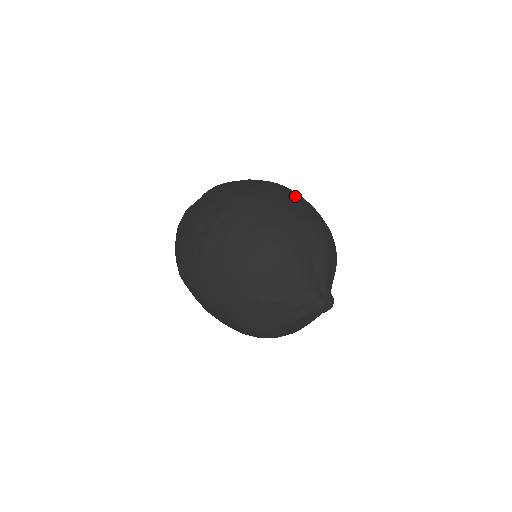
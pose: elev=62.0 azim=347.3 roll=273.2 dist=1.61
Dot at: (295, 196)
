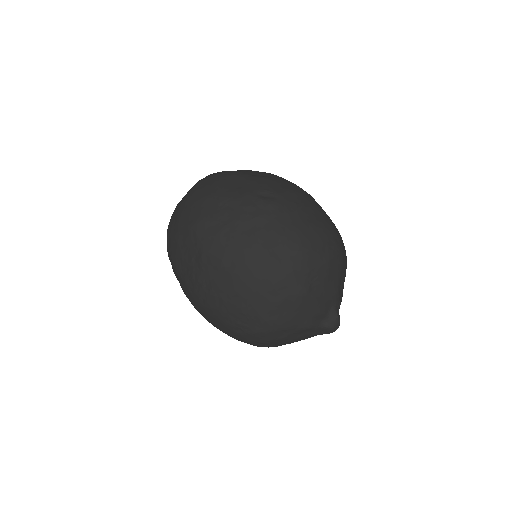
Dot at: occluded
